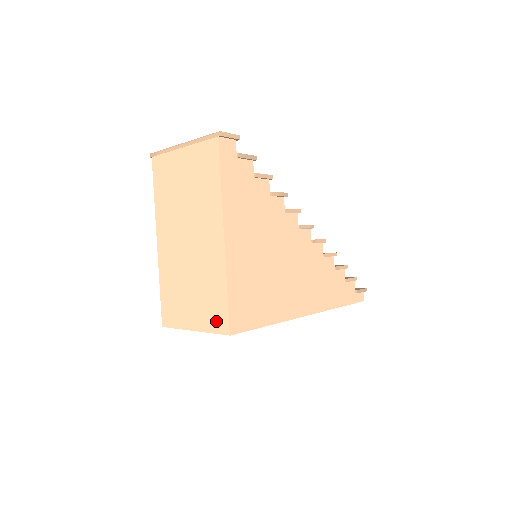
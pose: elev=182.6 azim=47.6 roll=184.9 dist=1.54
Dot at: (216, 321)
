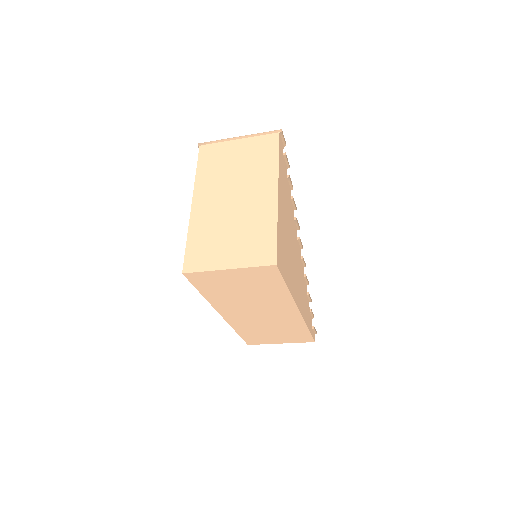
Dot at: (260, 256)
